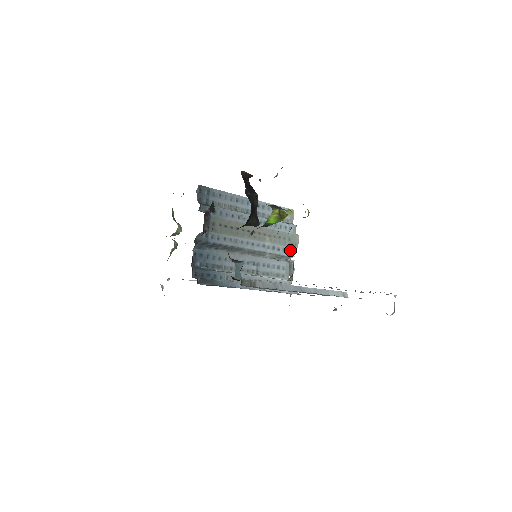
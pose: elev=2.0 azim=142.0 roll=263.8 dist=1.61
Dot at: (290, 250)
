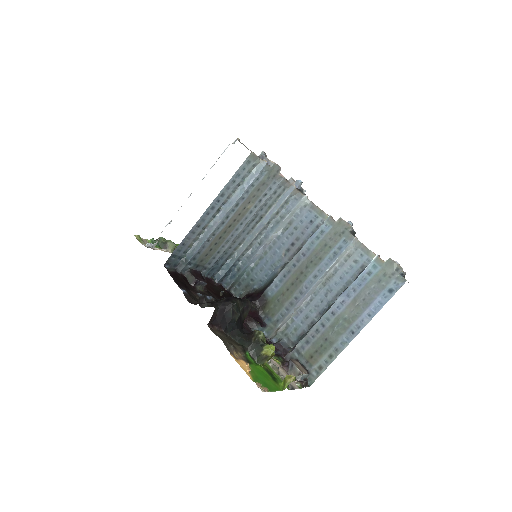
Dot at: (276, 180)
